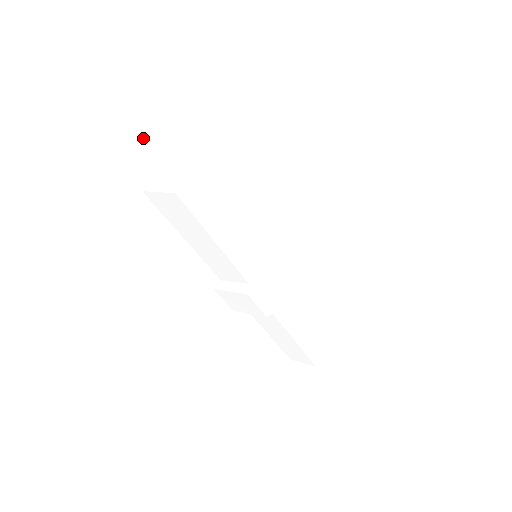
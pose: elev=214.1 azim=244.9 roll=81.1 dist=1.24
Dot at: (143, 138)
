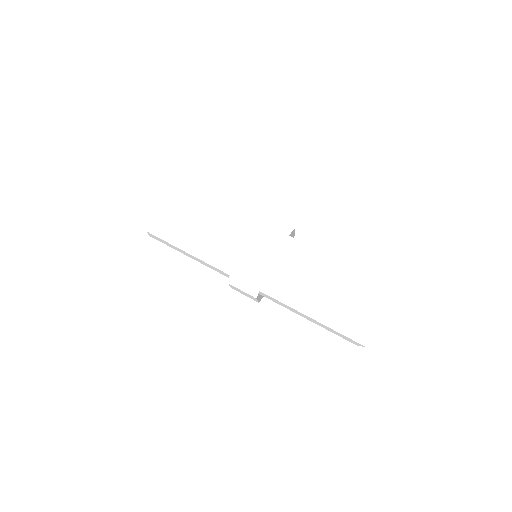
Dot at: occluded
